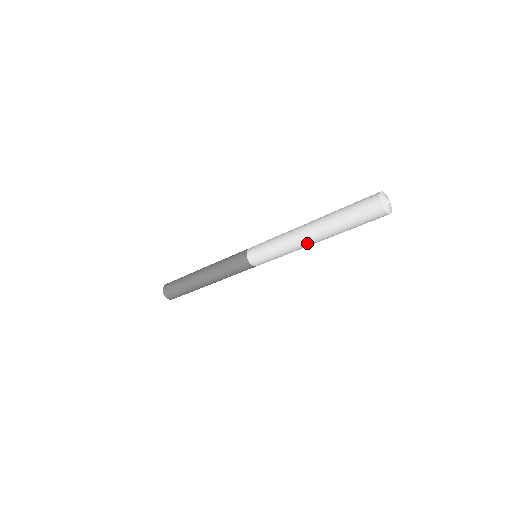
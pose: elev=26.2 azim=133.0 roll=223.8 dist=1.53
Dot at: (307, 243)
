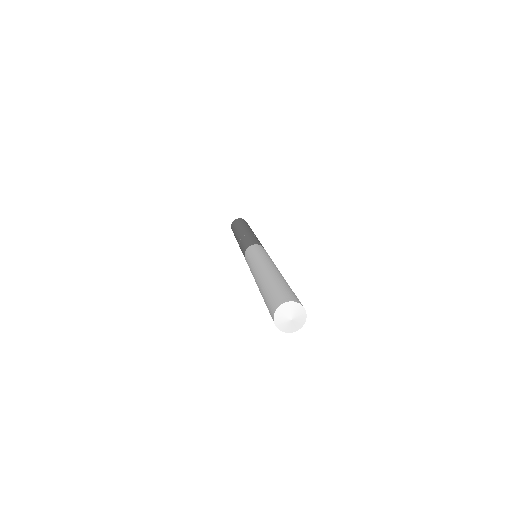
Dot at: occluded
